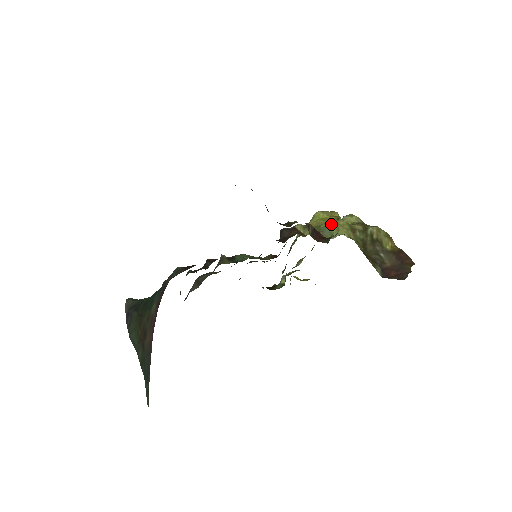
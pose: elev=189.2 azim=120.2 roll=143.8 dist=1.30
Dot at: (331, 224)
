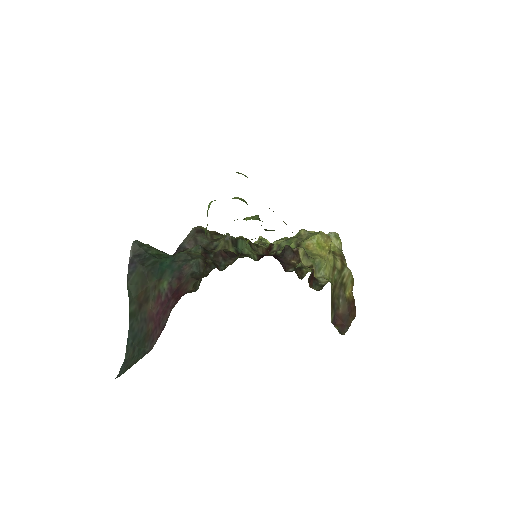
Dot at: (324, 261)
